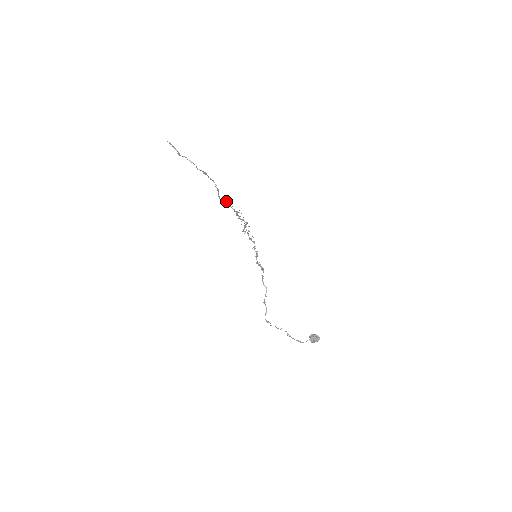
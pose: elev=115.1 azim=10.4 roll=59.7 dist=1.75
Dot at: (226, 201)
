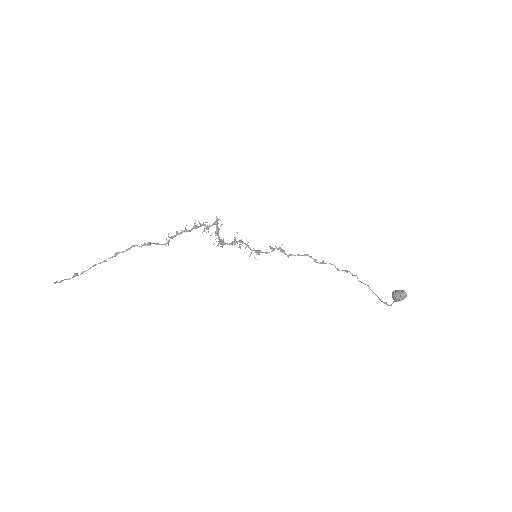
Dot at: (170, 237)
